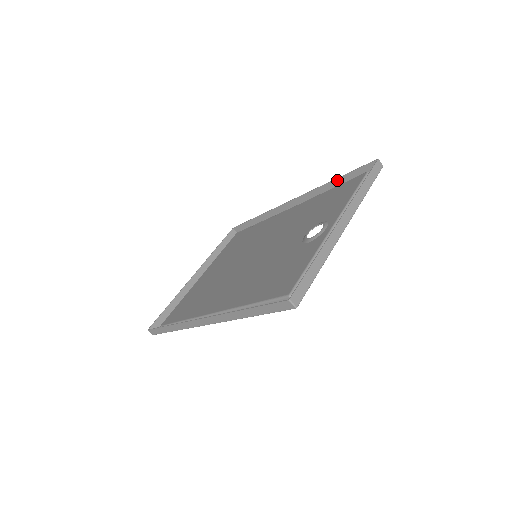
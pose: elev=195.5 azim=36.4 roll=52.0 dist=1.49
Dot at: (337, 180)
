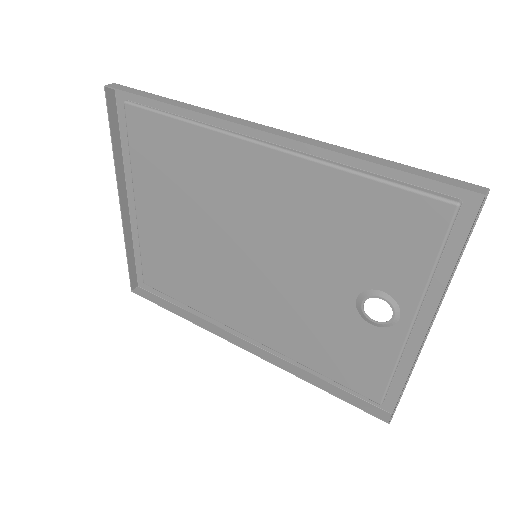
Dot at: (378, 164)
